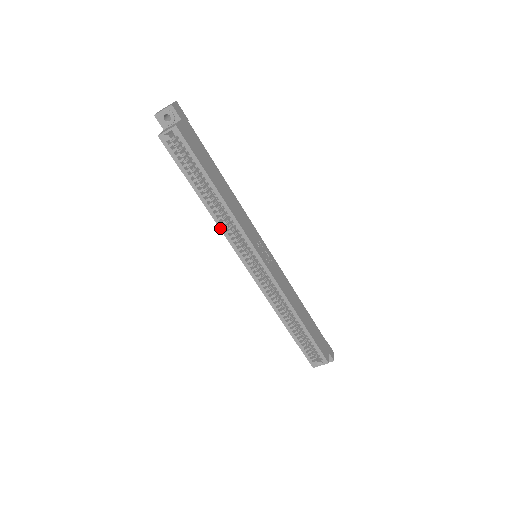
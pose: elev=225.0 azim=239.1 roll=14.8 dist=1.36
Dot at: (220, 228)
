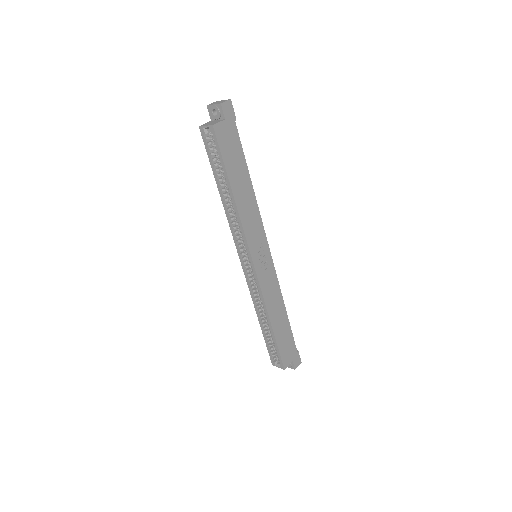
Dot at: (228, 221)
